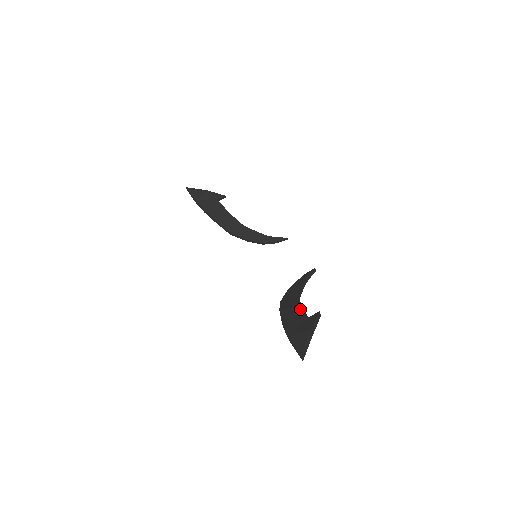
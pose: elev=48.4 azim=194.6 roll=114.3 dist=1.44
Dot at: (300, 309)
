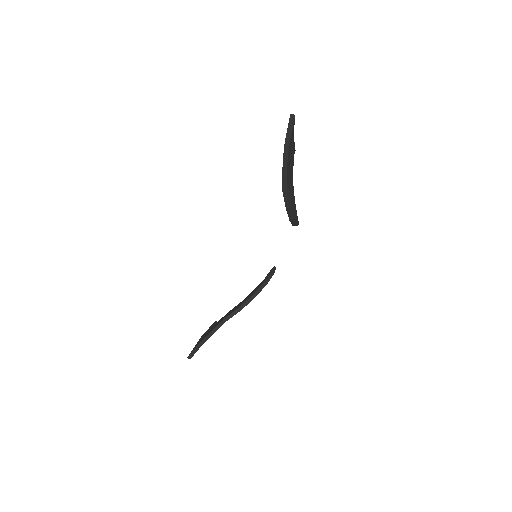
Dot at: occluded
